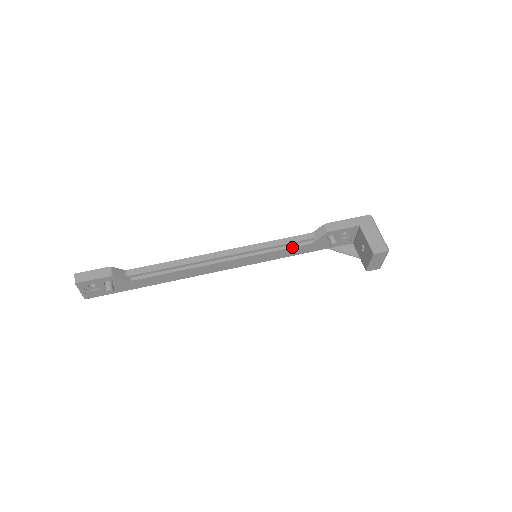
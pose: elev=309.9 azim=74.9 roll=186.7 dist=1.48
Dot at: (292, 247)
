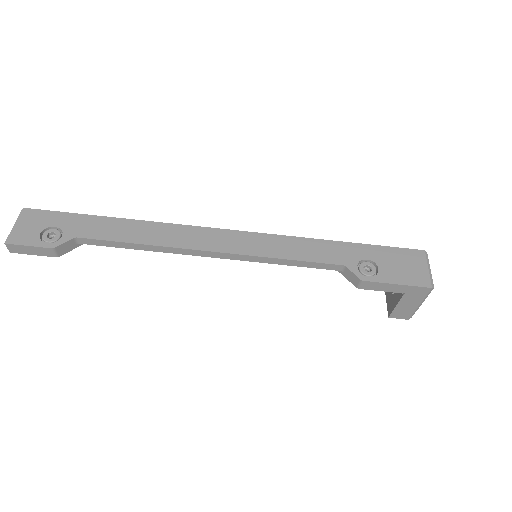
Dot at: (307, 266)
